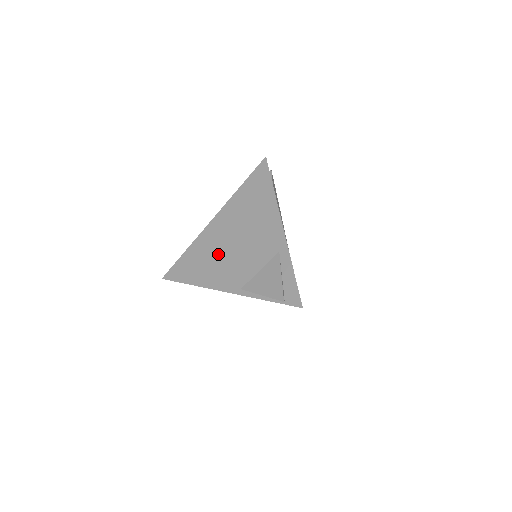
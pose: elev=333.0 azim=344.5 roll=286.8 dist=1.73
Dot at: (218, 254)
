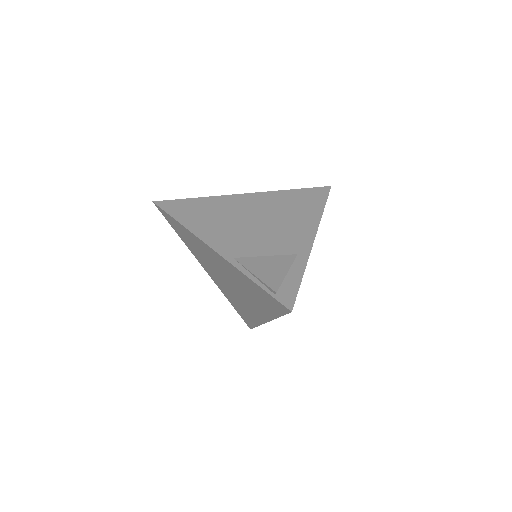
Dot at: (230, 219)
